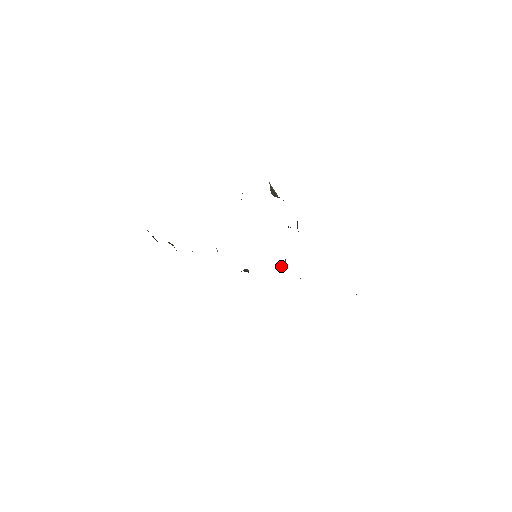
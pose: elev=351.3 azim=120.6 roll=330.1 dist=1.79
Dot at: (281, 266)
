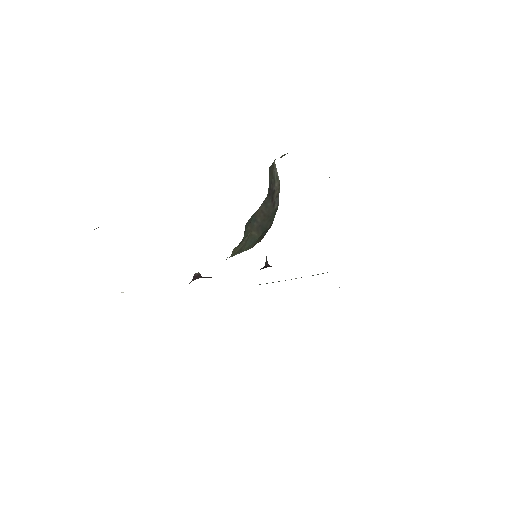
Dot at: (269, 265)
